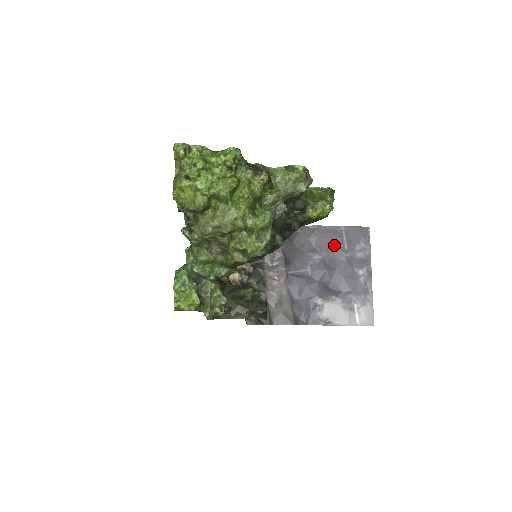
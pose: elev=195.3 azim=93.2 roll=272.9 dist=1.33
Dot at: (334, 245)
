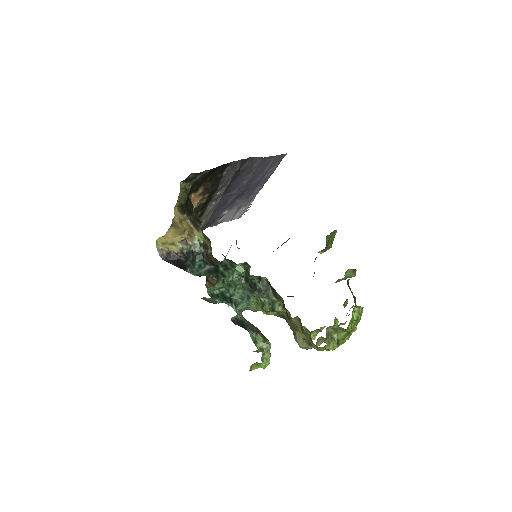
Dot at: (261, 171)
